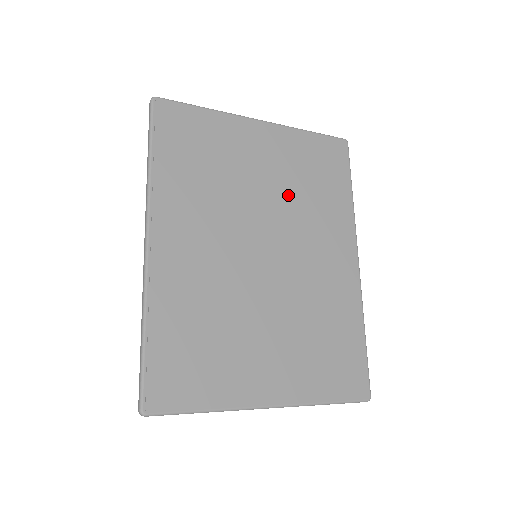
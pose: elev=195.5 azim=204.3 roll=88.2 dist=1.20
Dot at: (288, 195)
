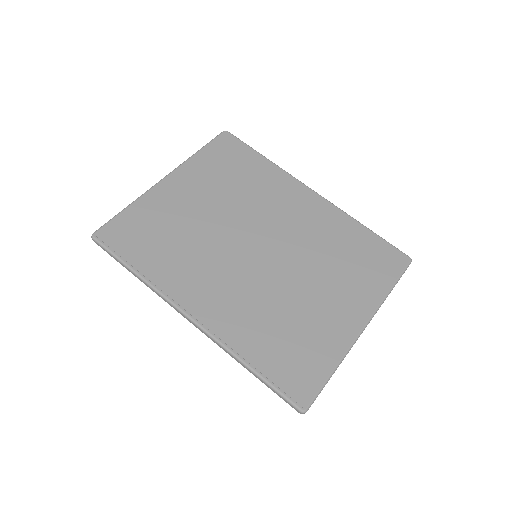
Dot at: (232, 201)
